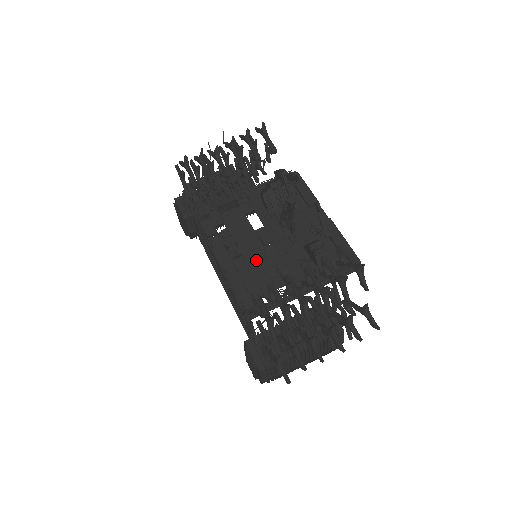
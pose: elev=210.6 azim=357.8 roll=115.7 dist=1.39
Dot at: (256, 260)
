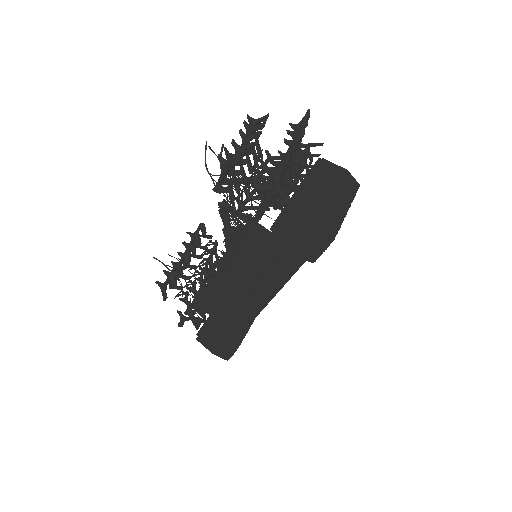
Dot at: occluded
